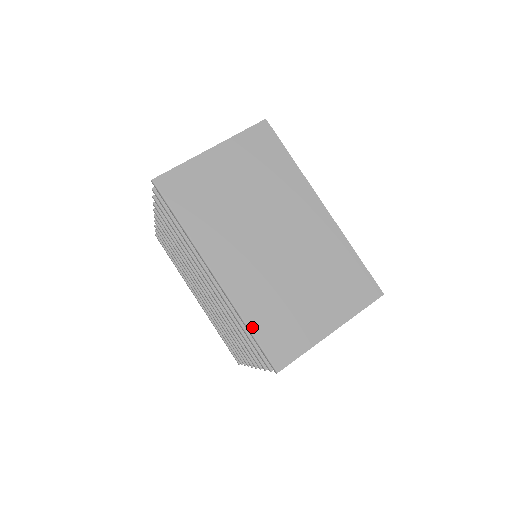
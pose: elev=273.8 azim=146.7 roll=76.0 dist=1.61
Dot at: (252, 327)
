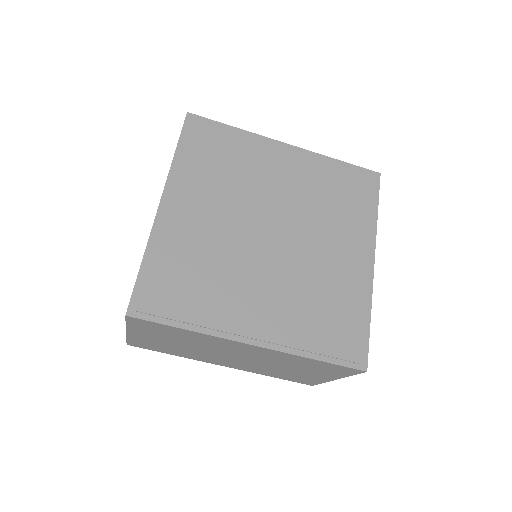
Dot at: (274, 377)
